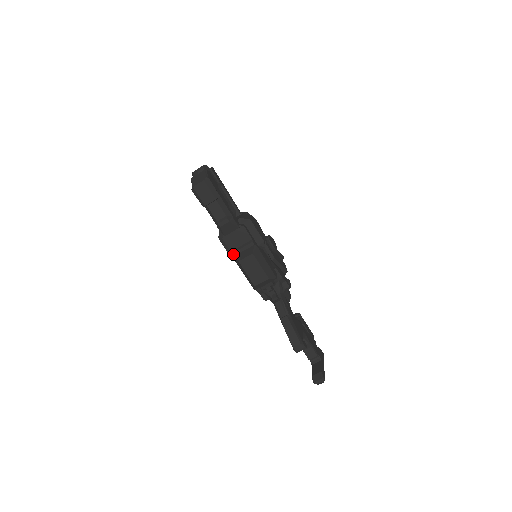
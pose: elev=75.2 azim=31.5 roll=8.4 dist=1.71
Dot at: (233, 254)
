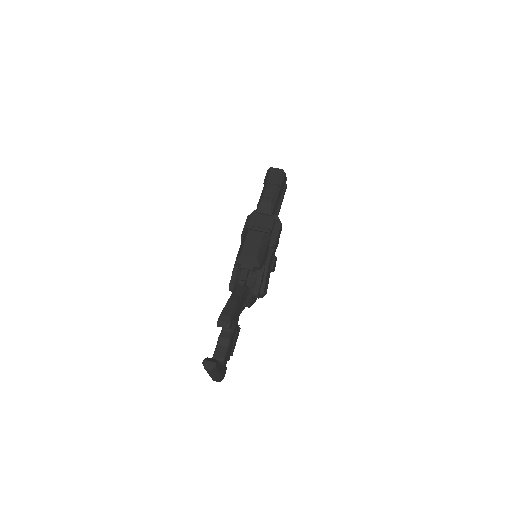
Dot at: (248, 227)
